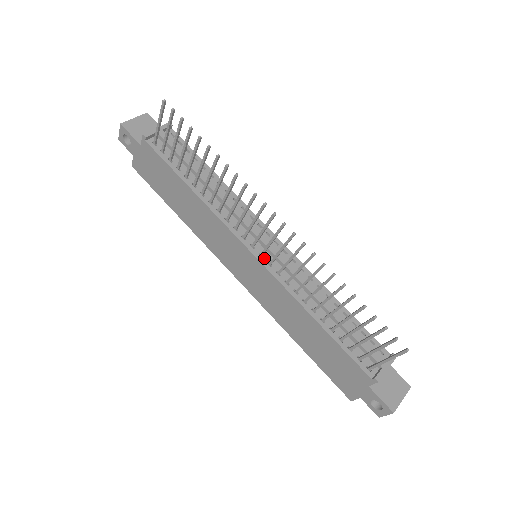
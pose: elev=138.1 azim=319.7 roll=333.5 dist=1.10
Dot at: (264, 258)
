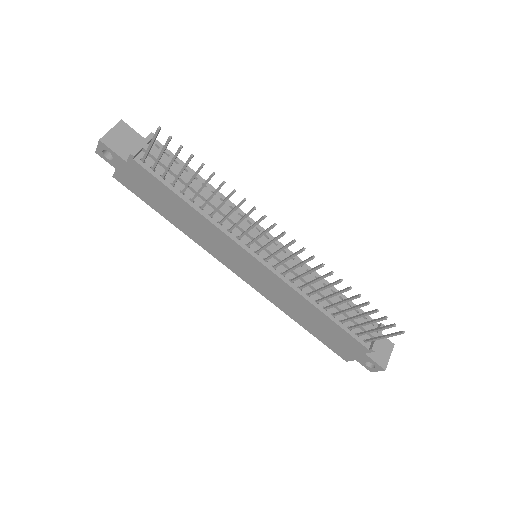
Dot at: (268, 262)
